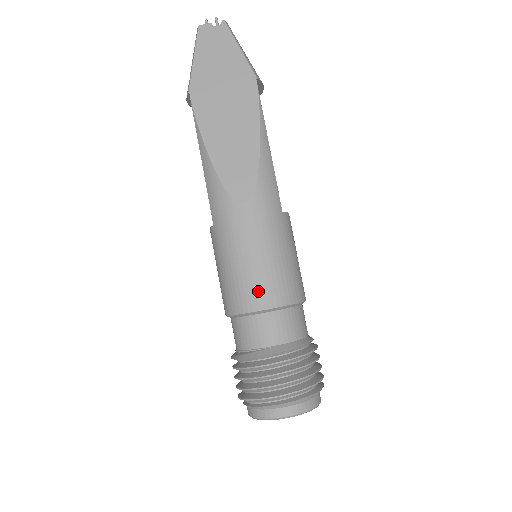
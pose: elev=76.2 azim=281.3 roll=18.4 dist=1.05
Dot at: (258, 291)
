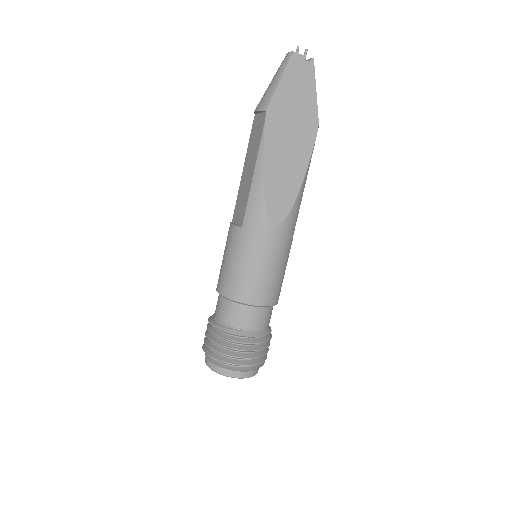
Dot at: (259, 292)
